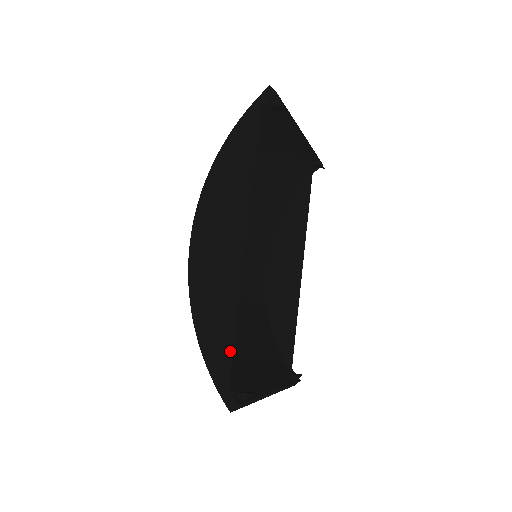
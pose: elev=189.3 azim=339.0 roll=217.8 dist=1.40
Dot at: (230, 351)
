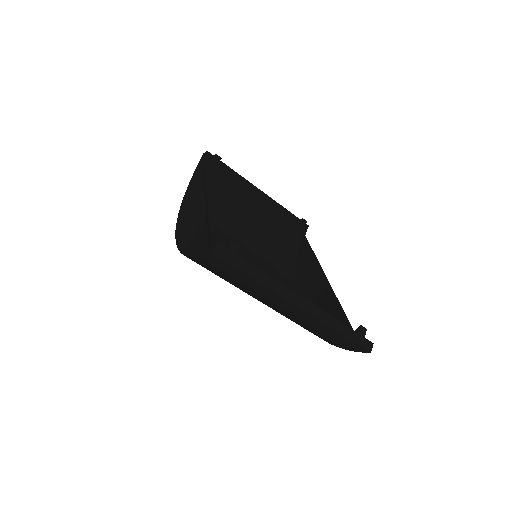
Dot at: (206, 233)
